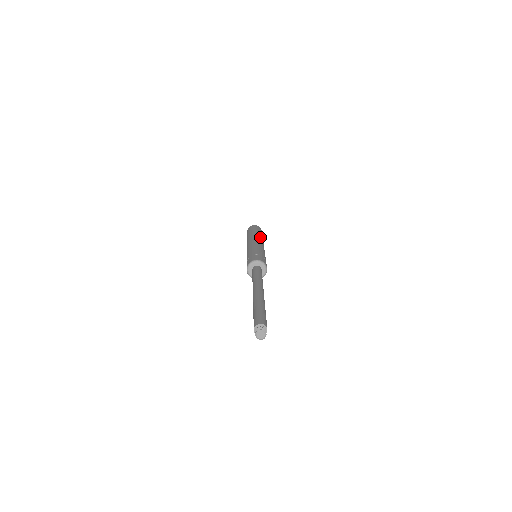
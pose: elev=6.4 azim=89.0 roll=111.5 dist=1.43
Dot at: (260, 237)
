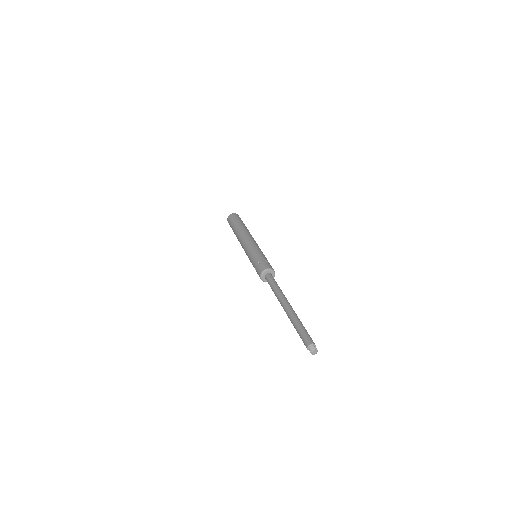
Dot at: occluded
